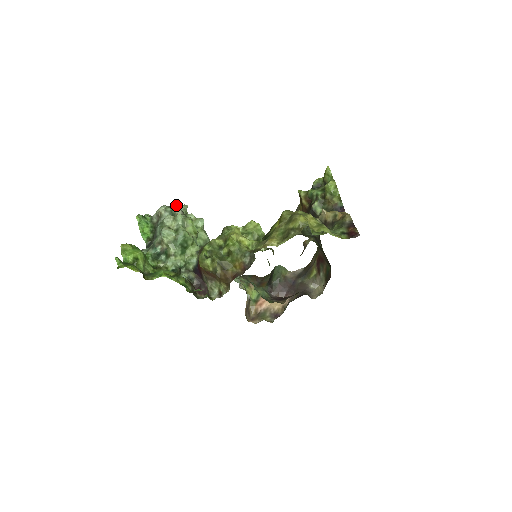
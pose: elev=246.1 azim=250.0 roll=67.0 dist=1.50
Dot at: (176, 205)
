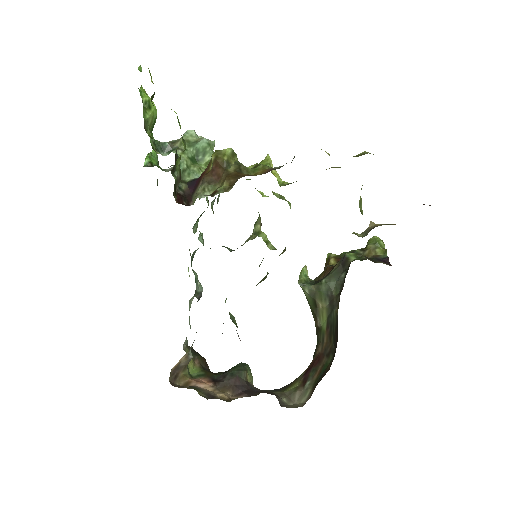
Dot at: occluded
